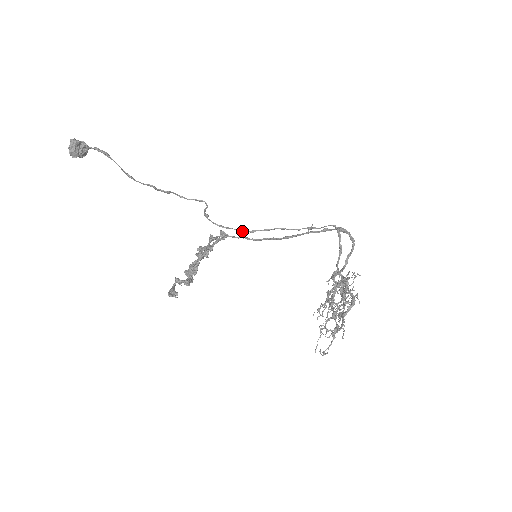
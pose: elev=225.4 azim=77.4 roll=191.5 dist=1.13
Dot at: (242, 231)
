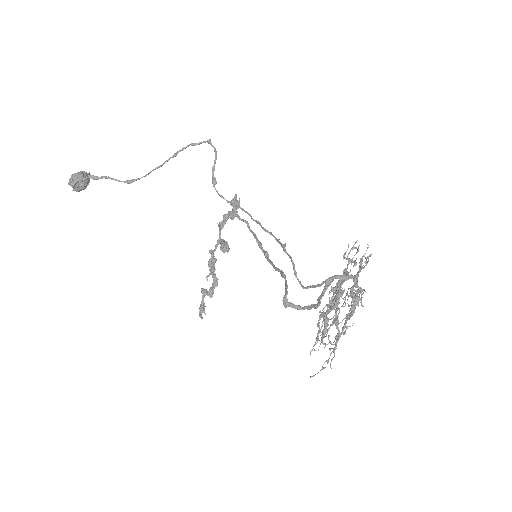
Dot at: occluded
